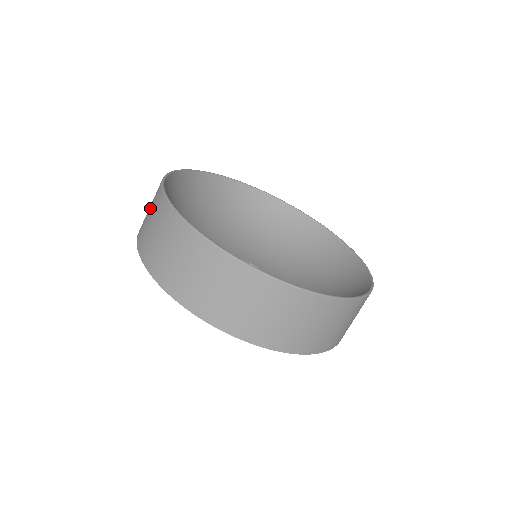
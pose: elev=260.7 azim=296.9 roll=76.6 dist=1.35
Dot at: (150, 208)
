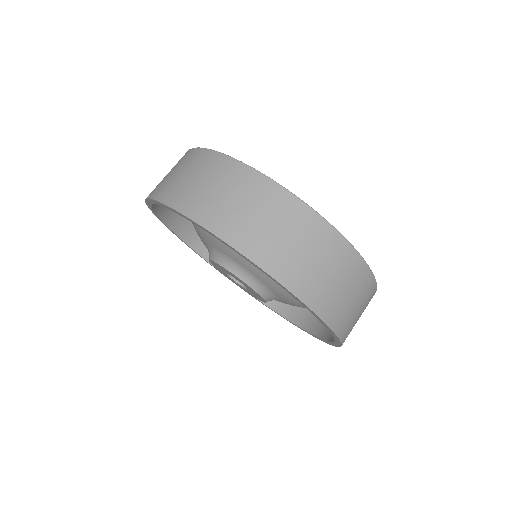
Dot at: (201, 177)
